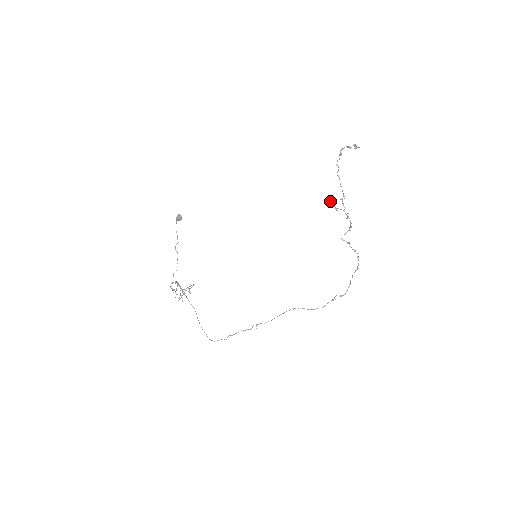
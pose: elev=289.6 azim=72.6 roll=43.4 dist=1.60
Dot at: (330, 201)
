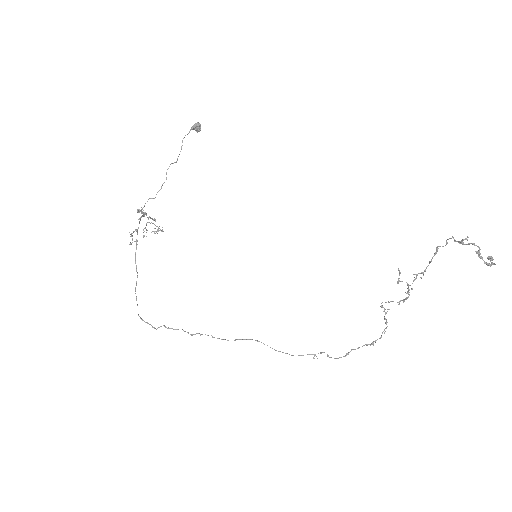
Dot at: (398, 269)
